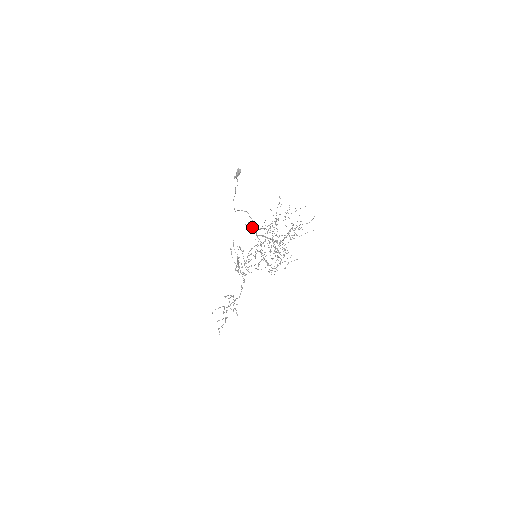
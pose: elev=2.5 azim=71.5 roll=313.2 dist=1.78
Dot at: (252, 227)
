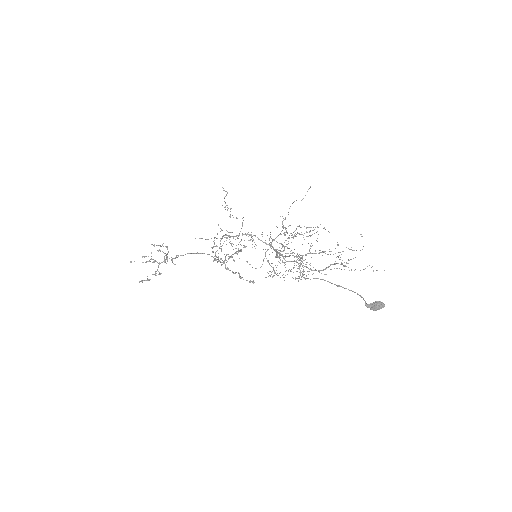
Dot at: occluded
